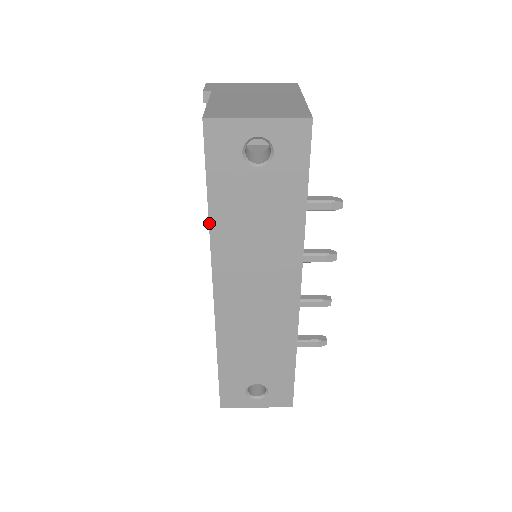
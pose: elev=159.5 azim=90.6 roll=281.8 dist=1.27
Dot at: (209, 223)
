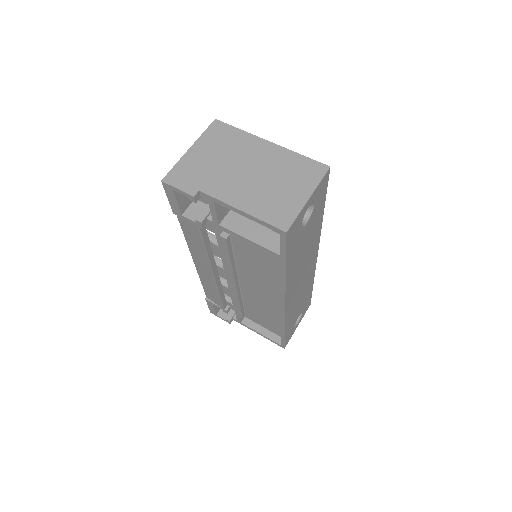
Dot at: (286, 278)
